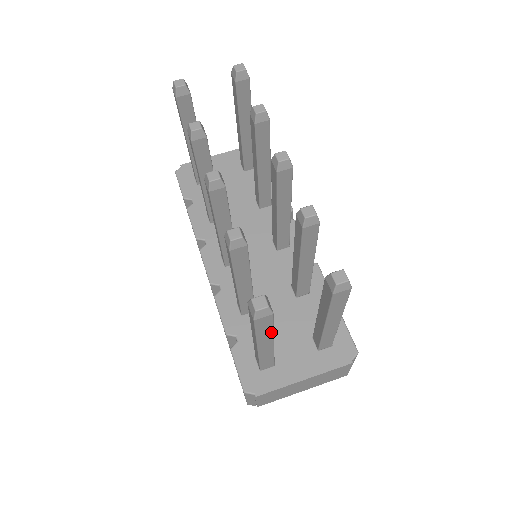
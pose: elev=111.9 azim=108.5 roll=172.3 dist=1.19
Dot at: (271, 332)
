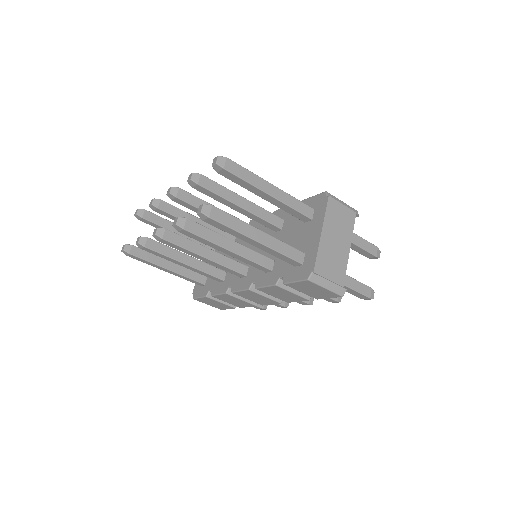
Dot at: (240, 222)
